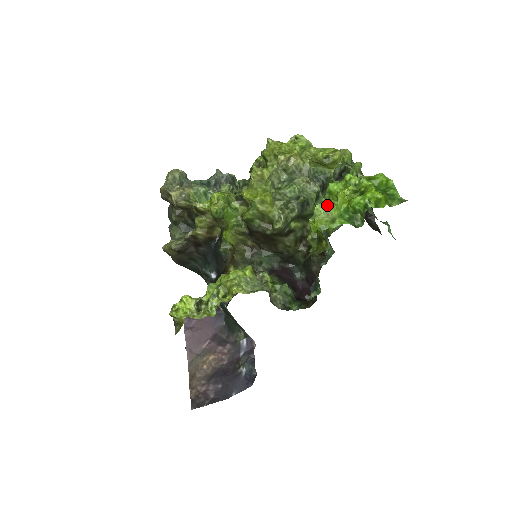
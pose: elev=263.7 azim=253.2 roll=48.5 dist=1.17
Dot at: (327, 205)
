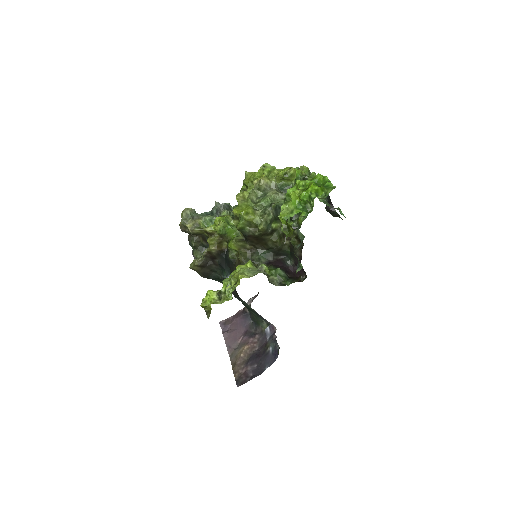
Dot at: (288, 204)
